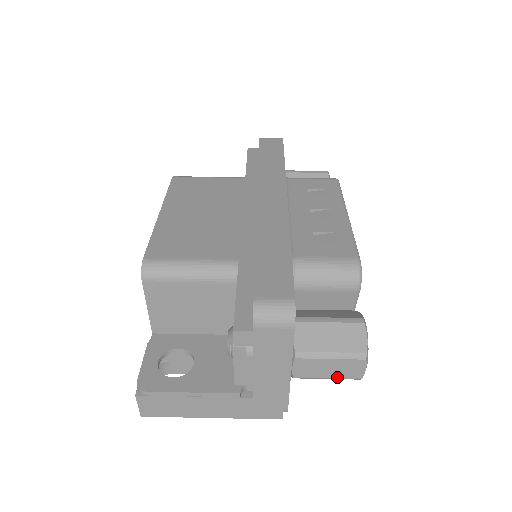
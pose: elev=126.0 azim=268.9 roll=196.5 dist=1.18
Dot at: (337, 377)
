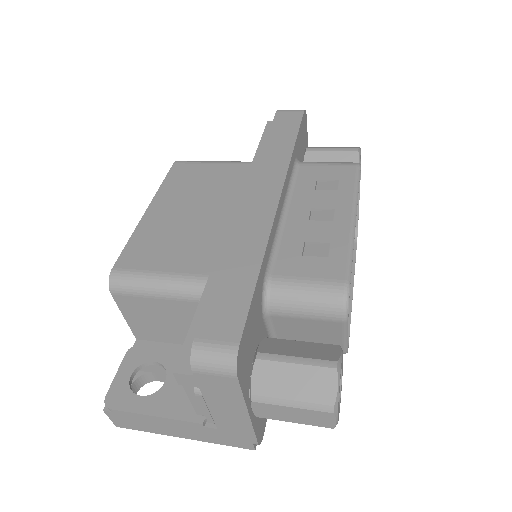
Dot at: (305, 423)
